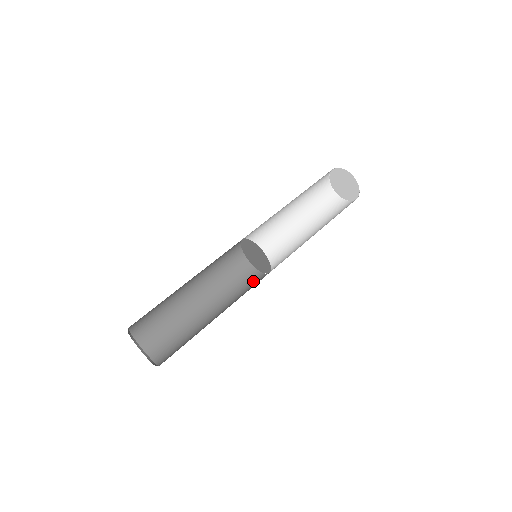
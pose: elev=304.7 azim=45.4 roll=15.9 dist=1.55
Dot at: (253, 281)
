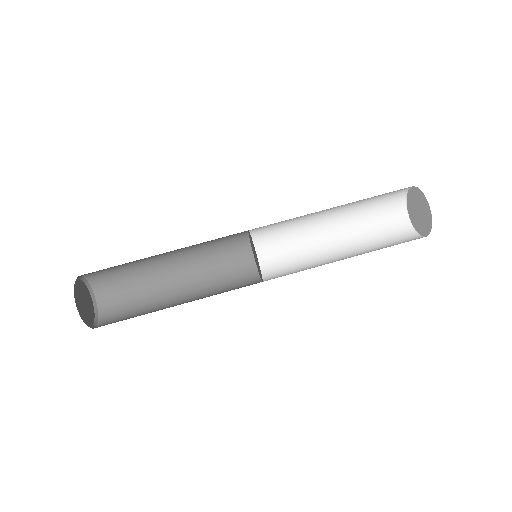
Dot at: (236, 256)
